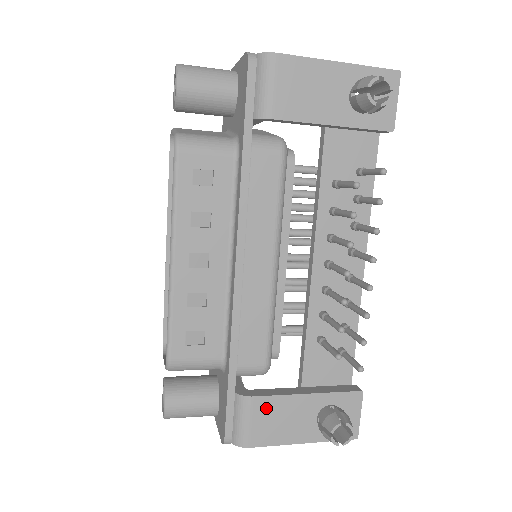
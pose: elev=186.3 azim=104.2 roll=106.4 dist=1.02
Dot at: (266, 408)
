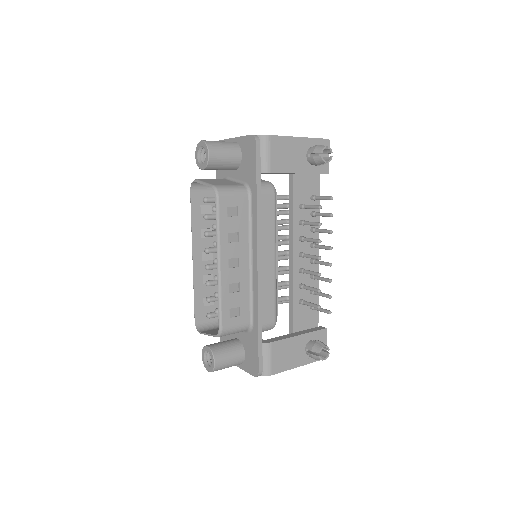
Dot at: (279, 348)
